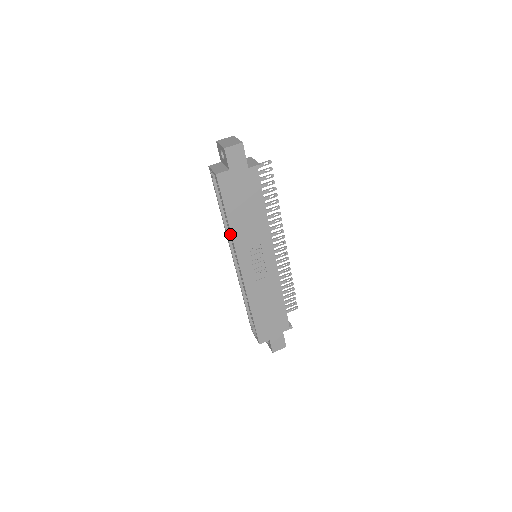
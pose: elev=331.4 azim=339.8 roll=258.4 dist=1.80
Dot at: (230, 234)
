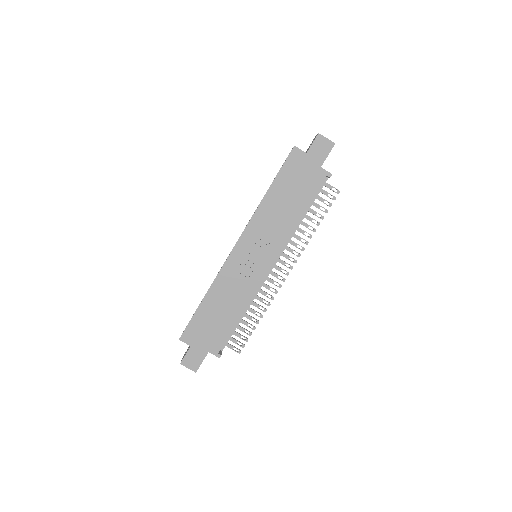
Dot at: occluded
